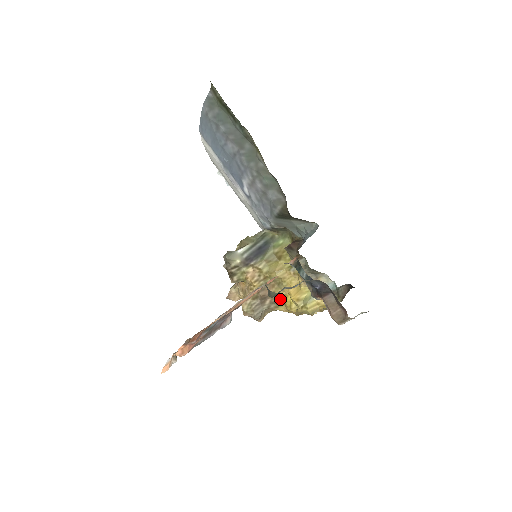
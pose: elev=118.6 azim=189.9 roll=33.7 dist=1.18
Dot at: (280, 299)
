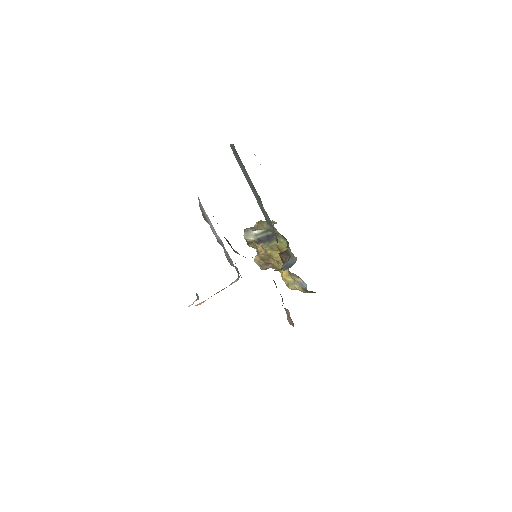
Dot at: (278, 268)
